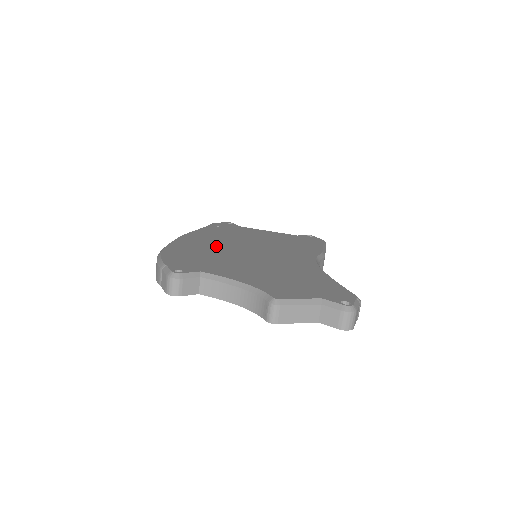
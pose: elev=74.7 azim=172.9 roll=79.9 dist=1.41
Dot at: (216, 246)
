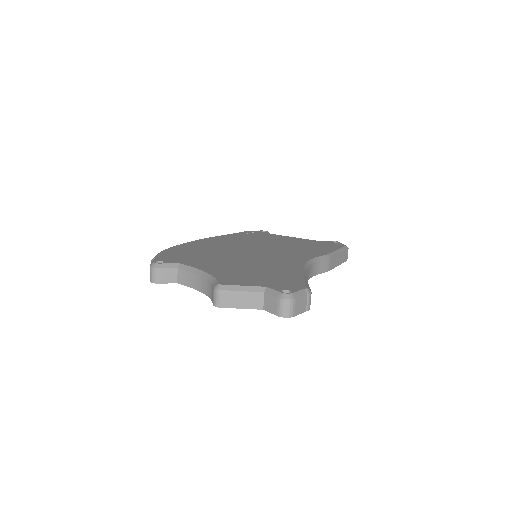
Dot at: (222, 247)
